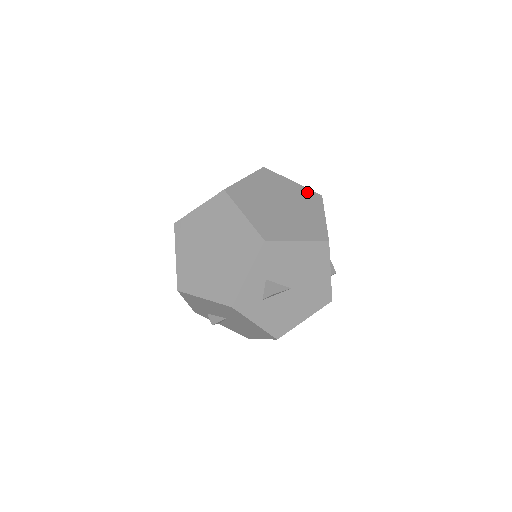
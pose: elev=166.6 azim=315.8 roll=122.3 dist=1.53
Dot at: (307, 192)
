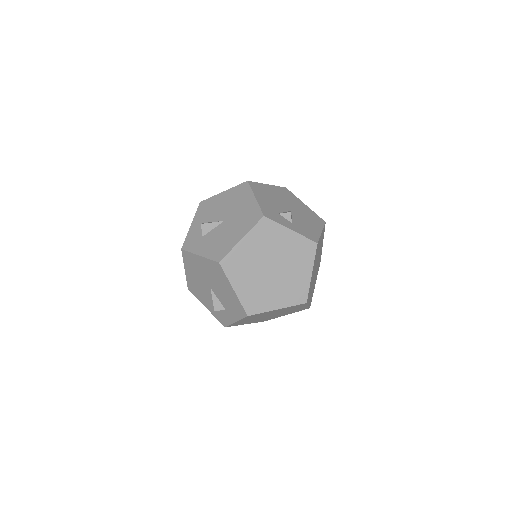
Dot at: occluded
